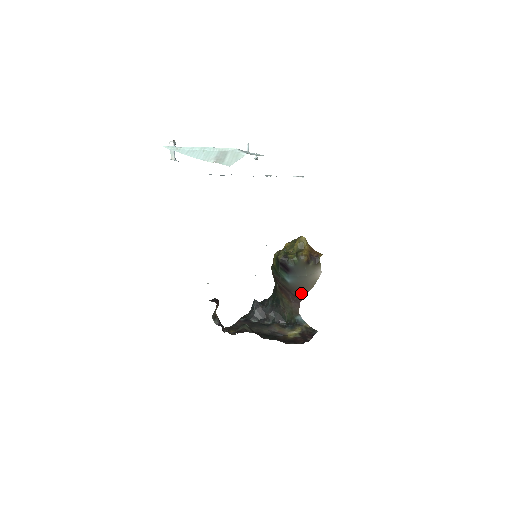
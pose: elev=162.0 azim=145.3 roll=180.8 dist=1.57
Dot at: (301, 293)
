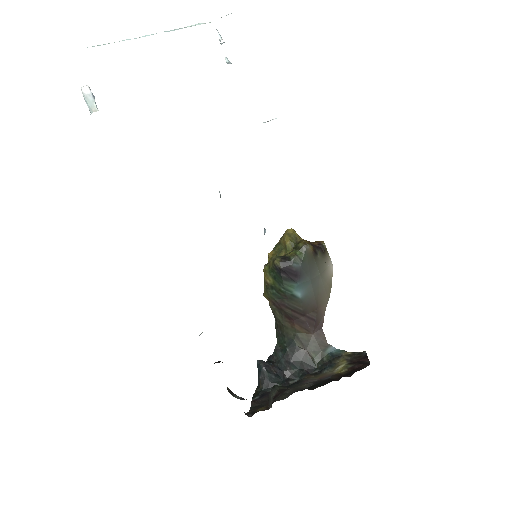
Dot at: (319, 310)
